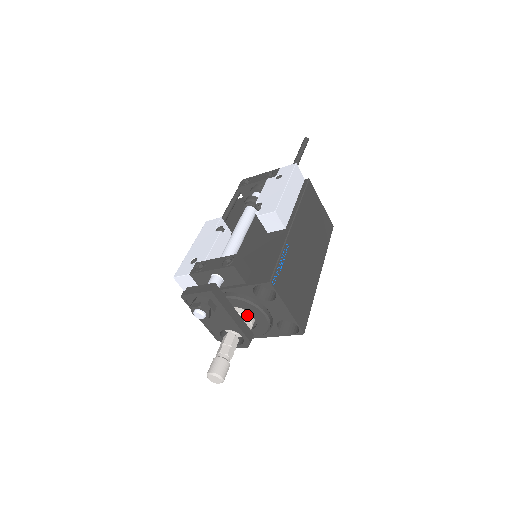
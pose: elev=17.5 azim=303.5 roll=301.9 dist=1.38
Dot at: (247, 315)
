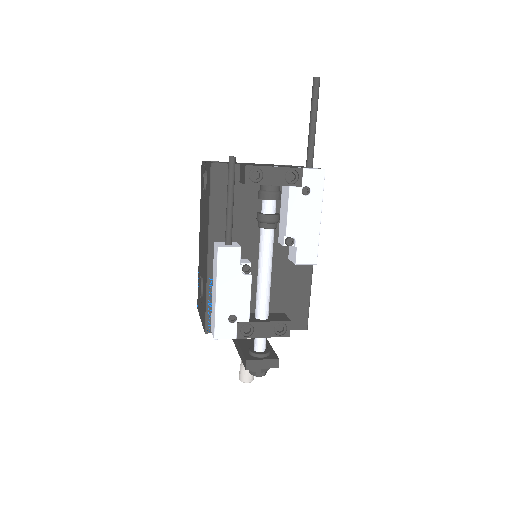
Dot at: occluded
